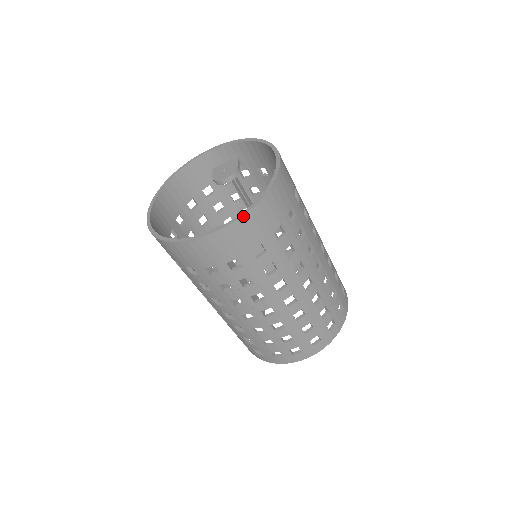
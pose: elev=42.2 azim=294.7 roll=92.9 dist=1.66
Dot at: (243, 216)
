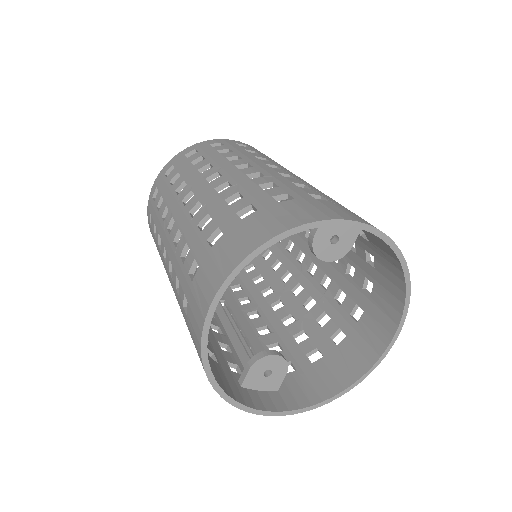
Dot at: (317, 407)
